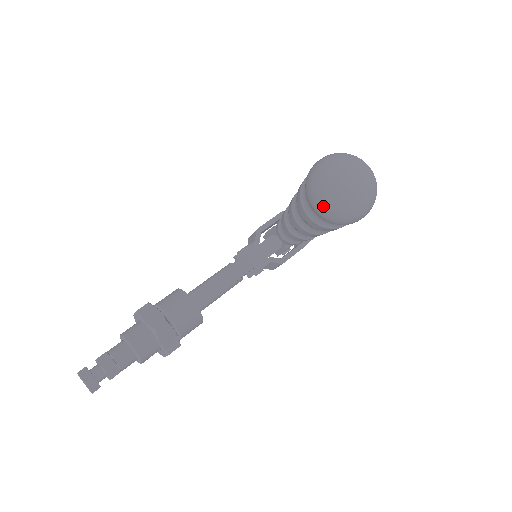
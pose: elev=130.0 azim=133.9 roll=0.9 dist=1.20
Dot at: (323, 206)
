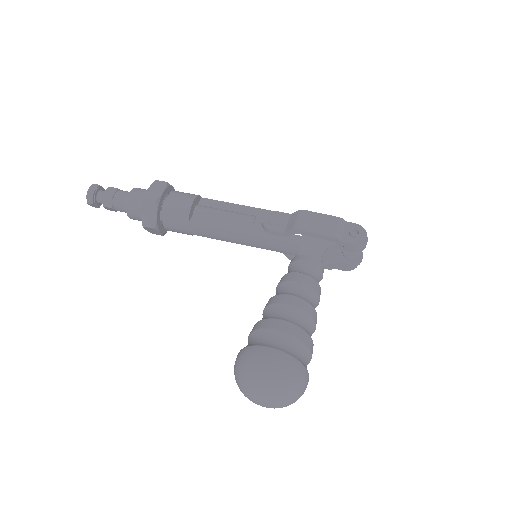
Dot at: (234, 371)
